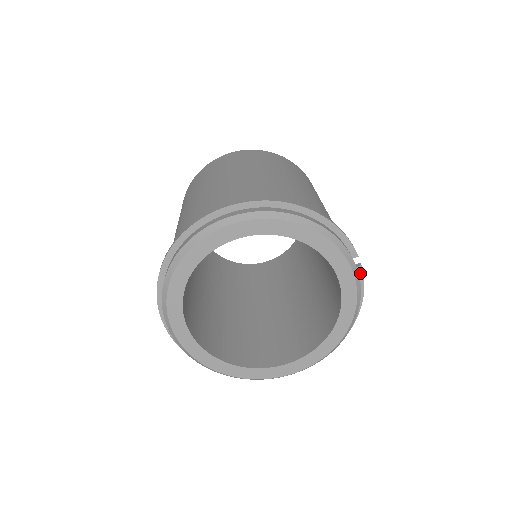
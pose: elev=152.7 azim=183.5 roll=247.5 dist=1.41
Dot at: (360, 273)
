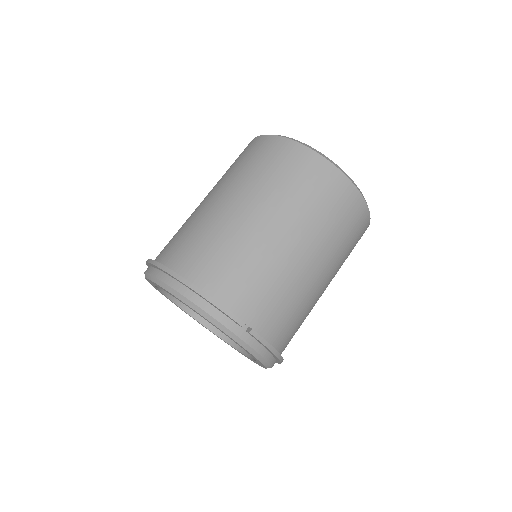
Dot at: (253, 336)
